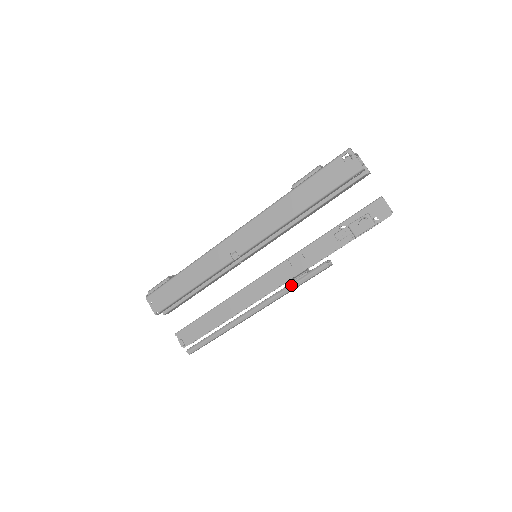
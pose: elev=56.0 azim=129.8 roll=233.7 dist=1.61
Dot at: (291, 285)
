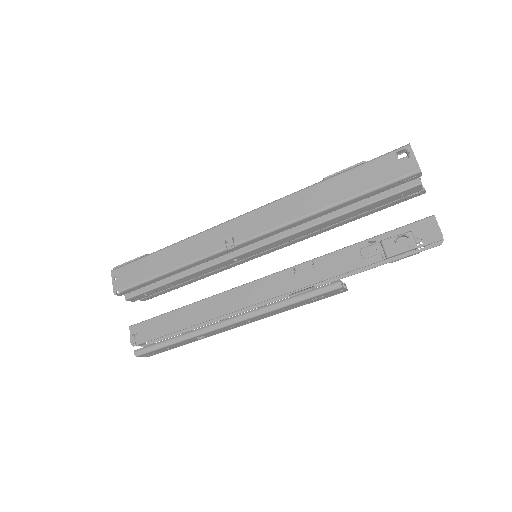
Dot at: (287, 299)
